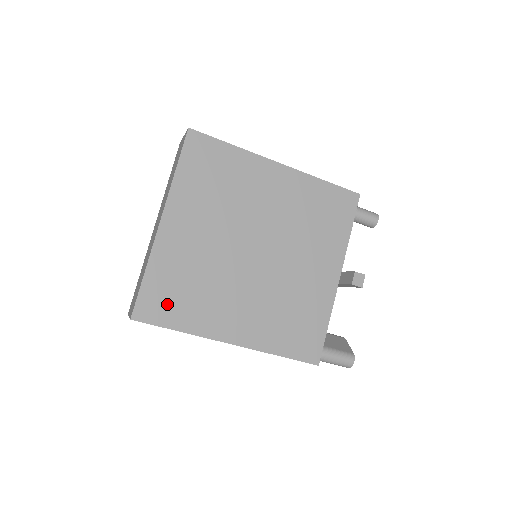
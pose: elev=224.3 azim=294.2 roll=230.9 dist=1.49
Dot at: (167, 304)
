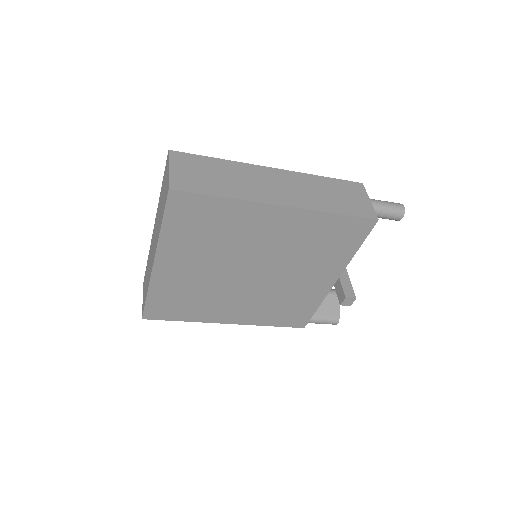
Dot at: (170, 309)
